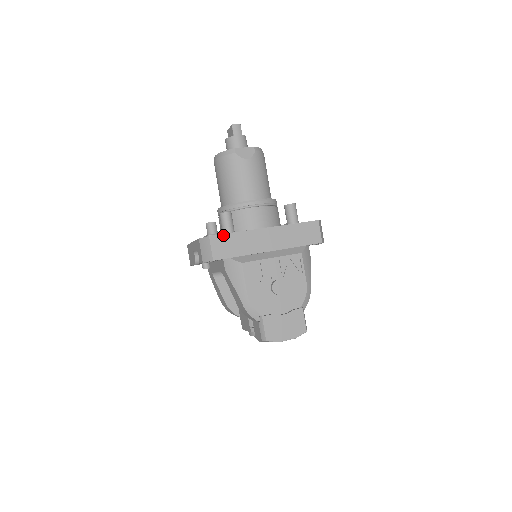
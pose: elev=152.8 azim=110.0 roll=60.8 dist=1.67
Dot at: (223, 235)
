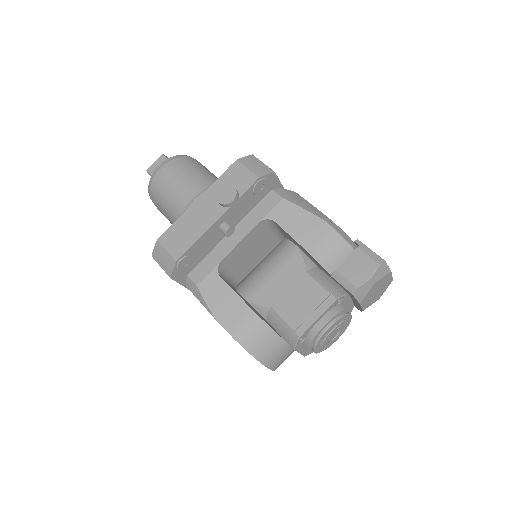
Dot at: occluded
